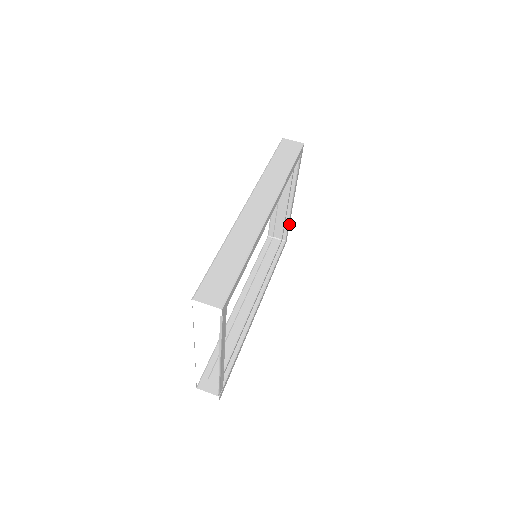
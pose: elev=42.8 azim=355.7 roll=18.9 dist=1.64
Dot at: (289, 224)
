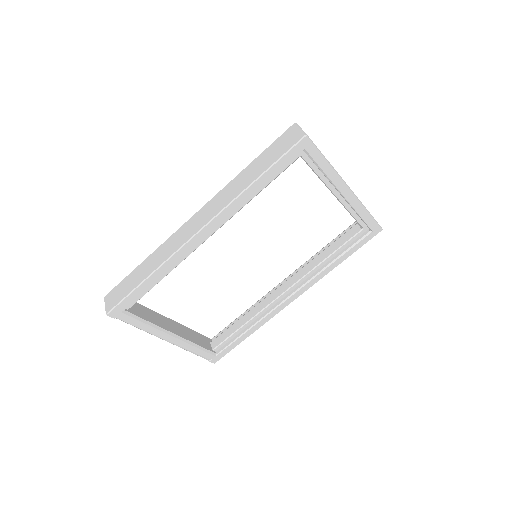
Dot at: (368, 213)
